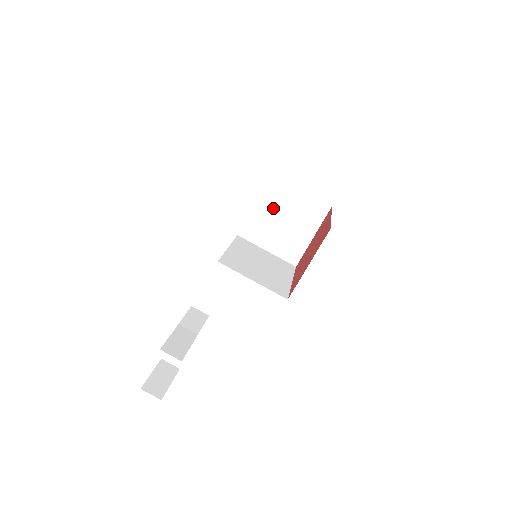
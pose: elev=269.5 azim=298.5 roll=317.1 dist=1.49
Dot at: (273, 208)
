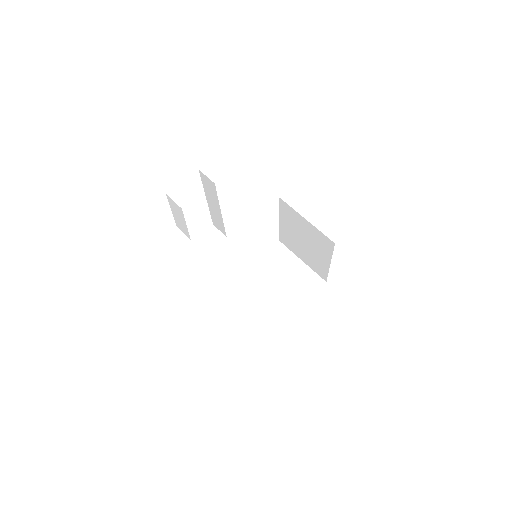
Dot at: (272, 269)
